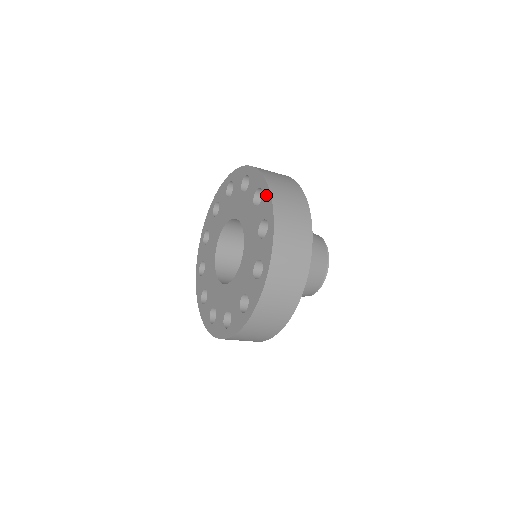
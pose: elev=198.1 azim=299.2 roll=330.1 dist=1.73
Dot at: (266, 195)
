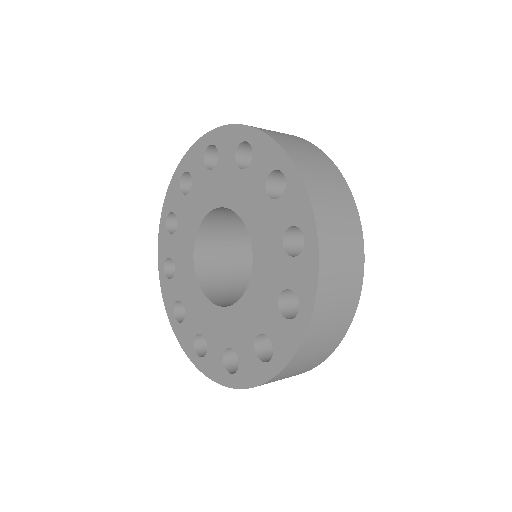
Dot at: (310, 260)
